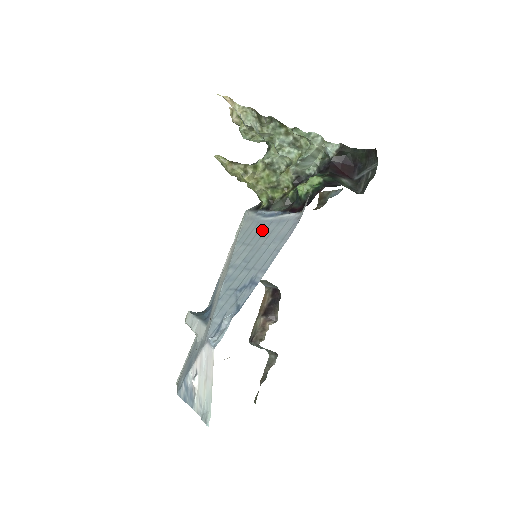
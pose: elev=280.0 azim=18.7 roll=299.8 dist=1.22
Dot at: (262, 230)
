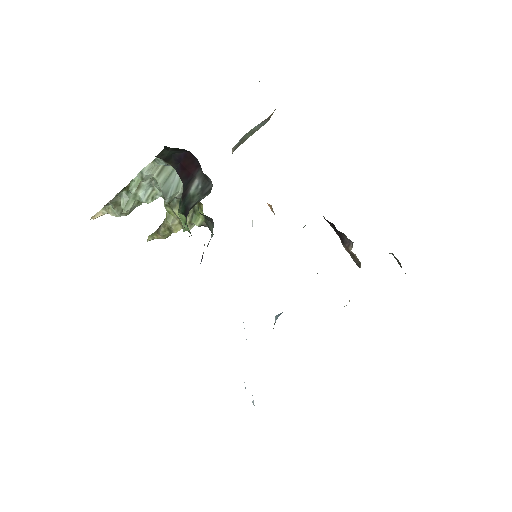
Dot at: occluded
